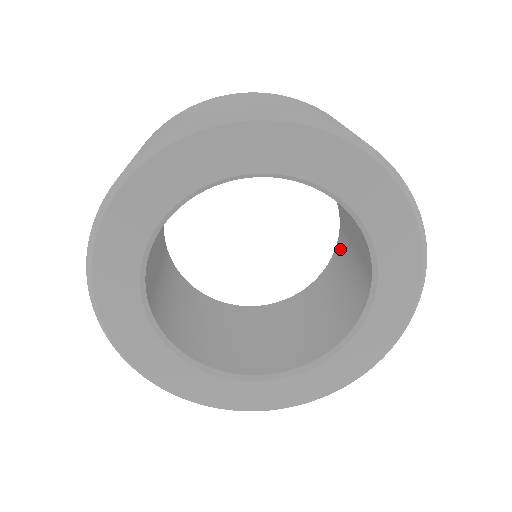
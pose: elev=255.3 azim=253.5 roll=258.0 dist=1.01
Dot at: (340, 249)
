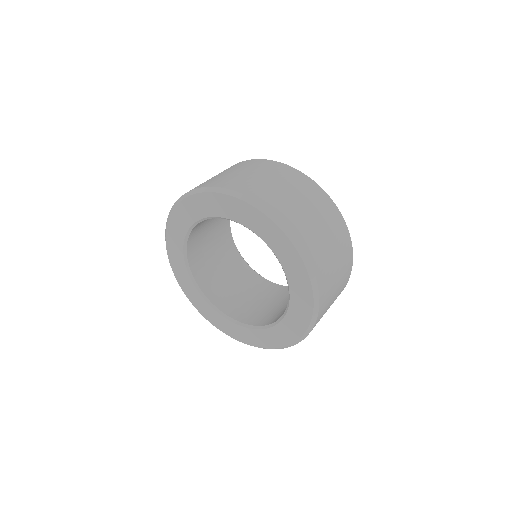
Dot at: occluded
